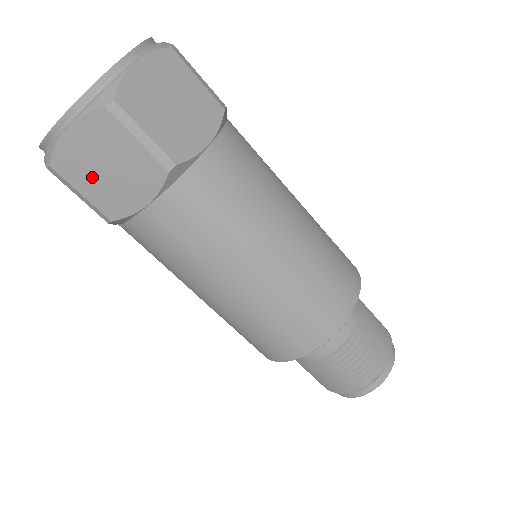
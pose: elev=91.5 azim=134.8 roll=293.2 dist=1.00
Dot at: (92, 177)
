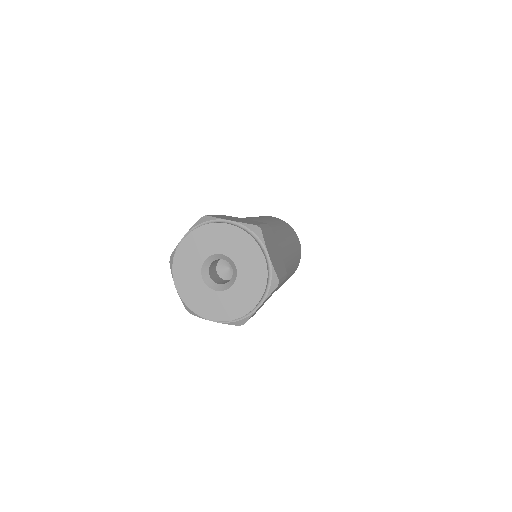
Dot at: occluded
